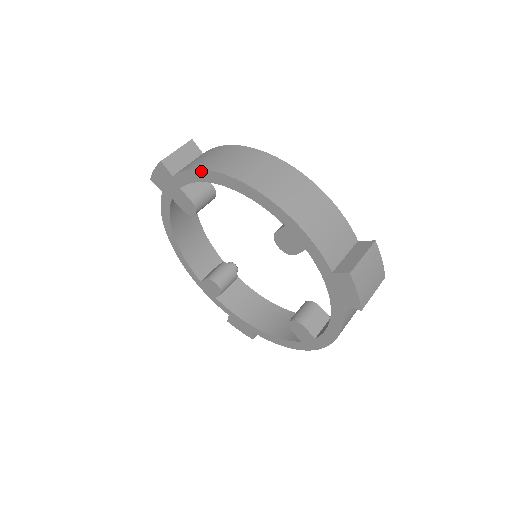
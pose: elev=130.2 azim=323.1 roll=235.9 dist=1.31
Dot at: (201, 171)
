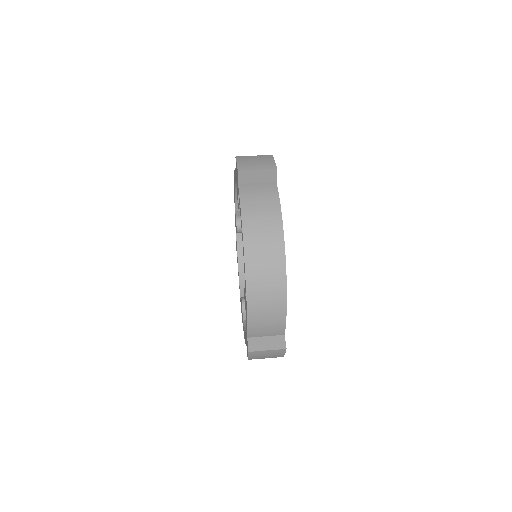
Dot at: (241, 217)
